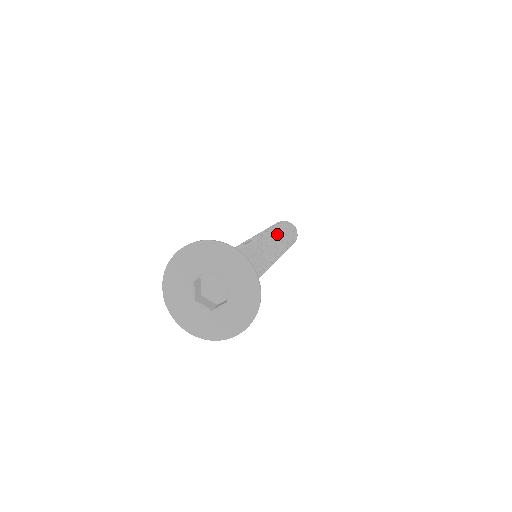
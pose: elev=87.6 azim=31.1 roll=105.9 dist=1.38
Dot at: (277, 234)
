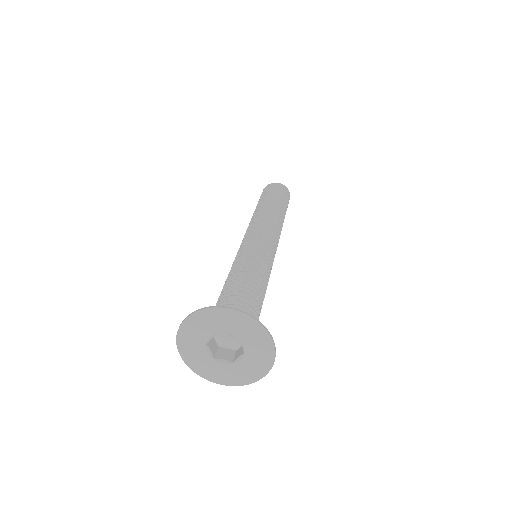
Dot at: (269, 217)
